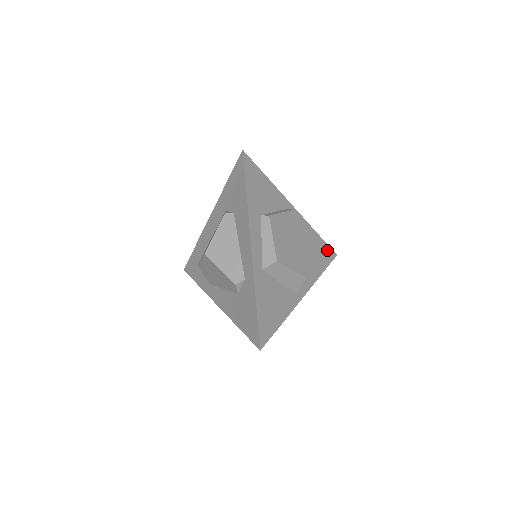
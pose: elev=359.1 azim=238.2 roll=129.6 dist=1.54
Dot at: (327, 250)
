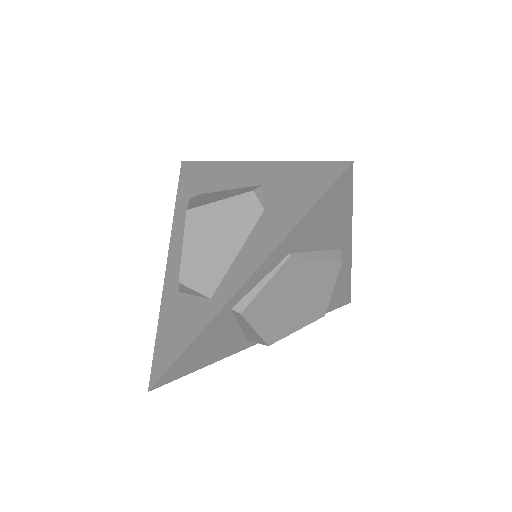
Dot at: occluded
